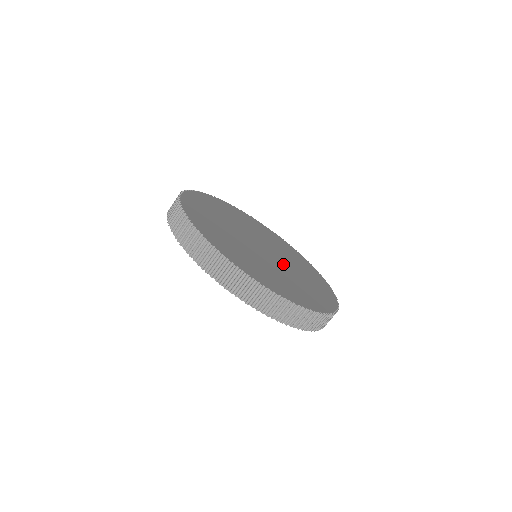
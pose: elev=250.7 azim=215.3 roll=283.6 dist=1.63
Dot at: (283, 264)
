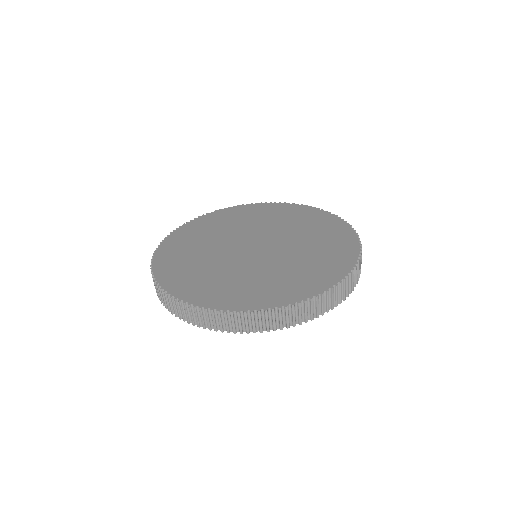
Dot at: (281, 251)
